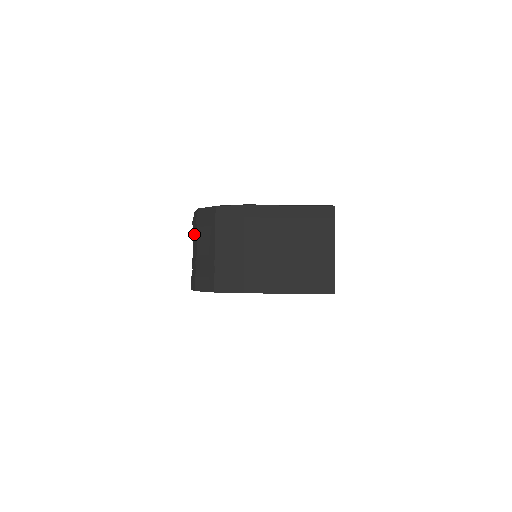
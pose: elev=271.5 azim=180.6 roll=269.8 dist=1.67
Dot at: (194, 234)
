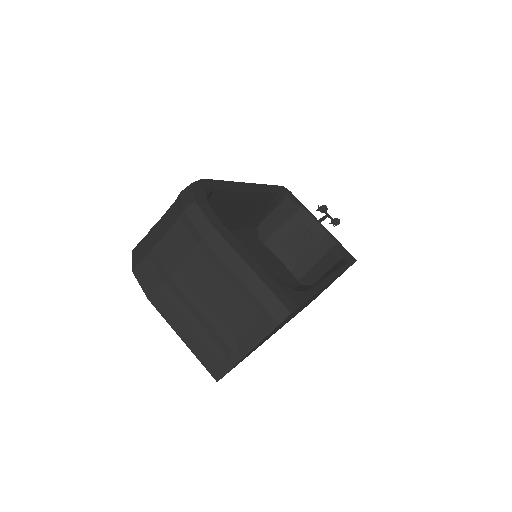
Dot at: occluded
